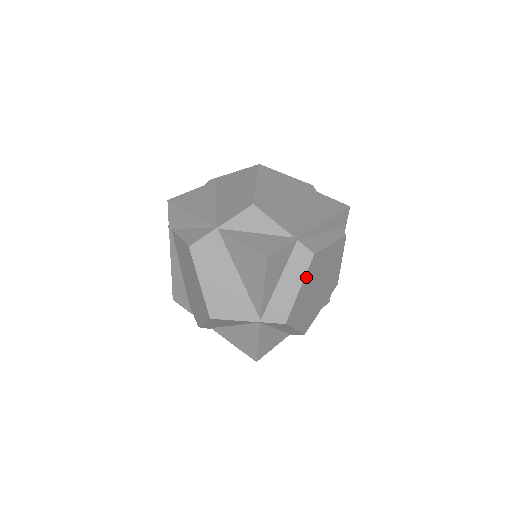
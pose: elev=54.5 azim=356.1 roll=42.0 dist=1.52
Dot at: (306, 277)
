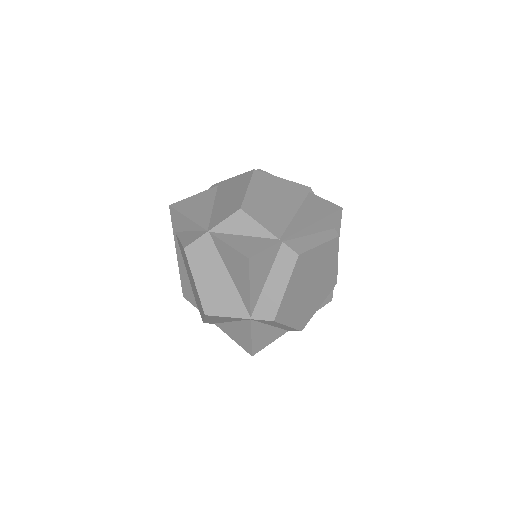
Dot at: (292, 277)
